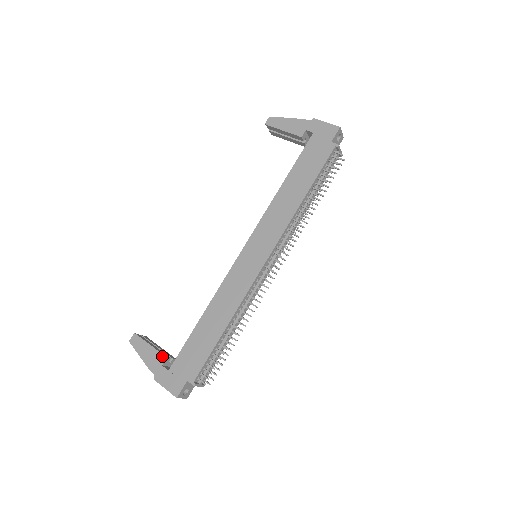
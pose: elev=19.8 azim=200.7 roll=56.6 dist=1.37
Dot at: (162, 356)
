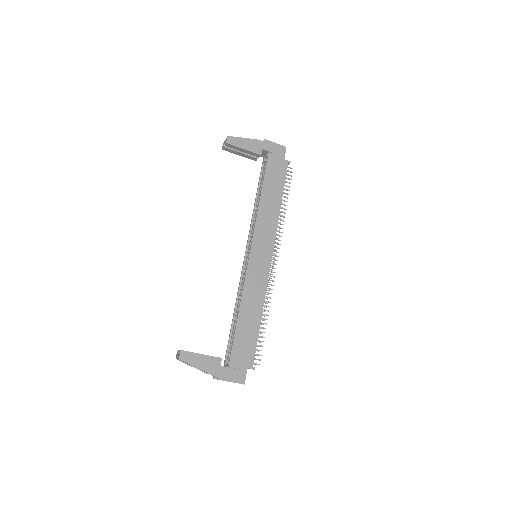
Dot at: (218, 359)
